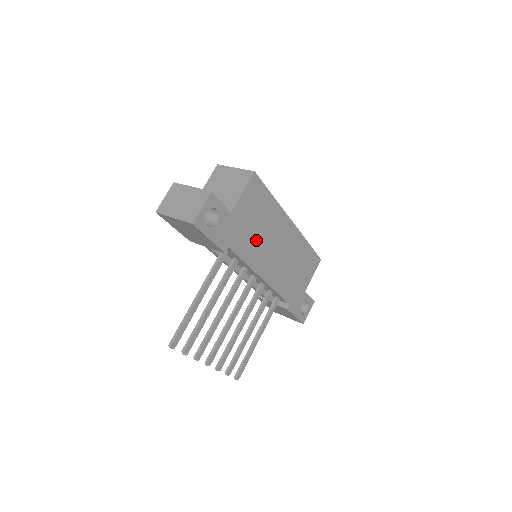
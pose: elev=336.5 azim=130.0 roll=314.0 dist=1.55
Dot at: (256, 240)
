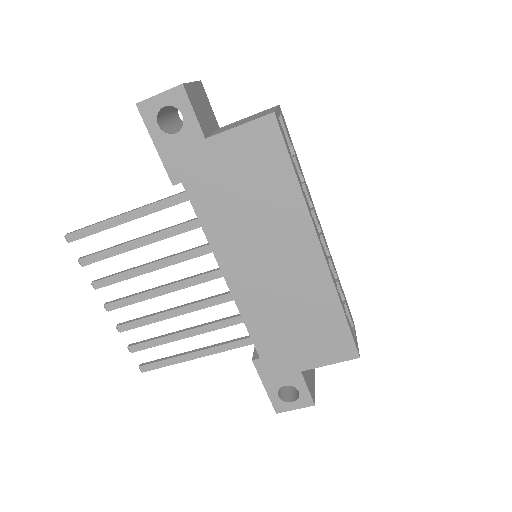
Dot at: (235, 214)
